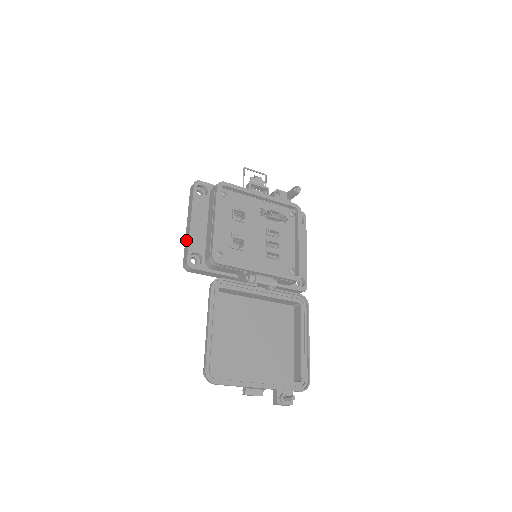
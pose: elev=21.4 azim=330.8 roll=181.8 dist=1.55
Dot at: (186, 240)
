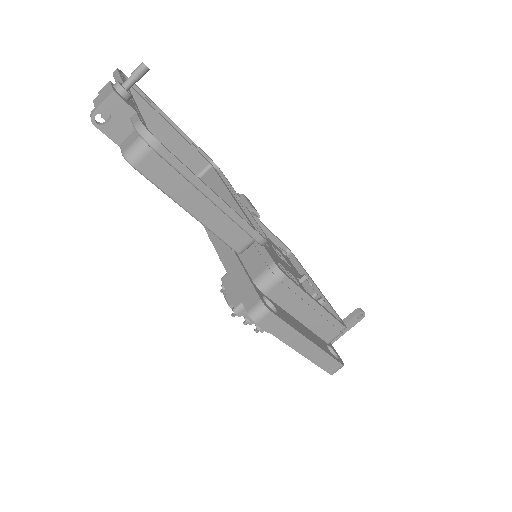
Dot at: occluded
